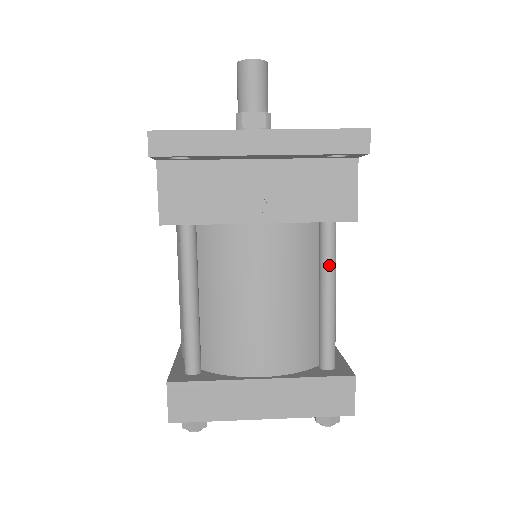
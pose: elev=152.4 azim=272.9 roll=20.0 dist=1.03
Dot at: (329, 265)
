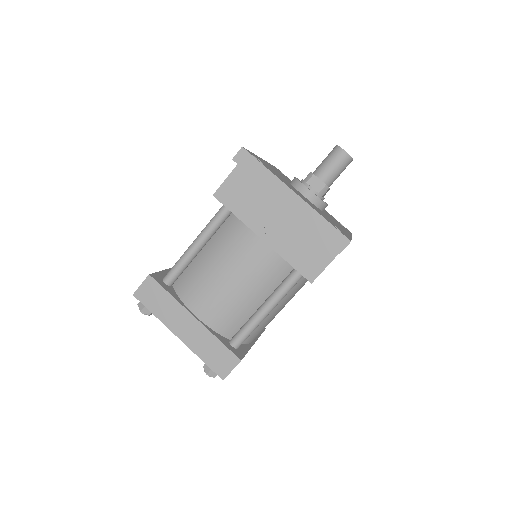
Dot at: (280, 293)
